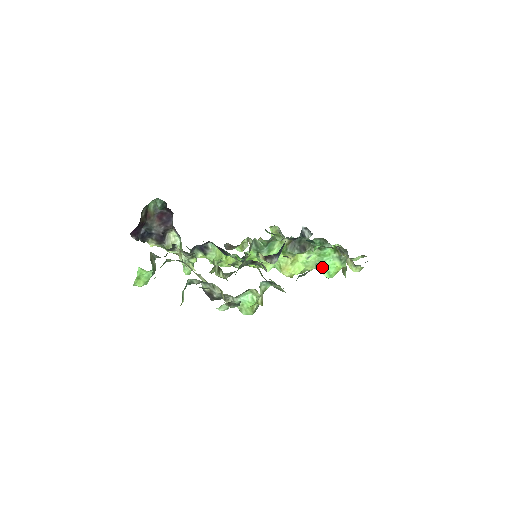
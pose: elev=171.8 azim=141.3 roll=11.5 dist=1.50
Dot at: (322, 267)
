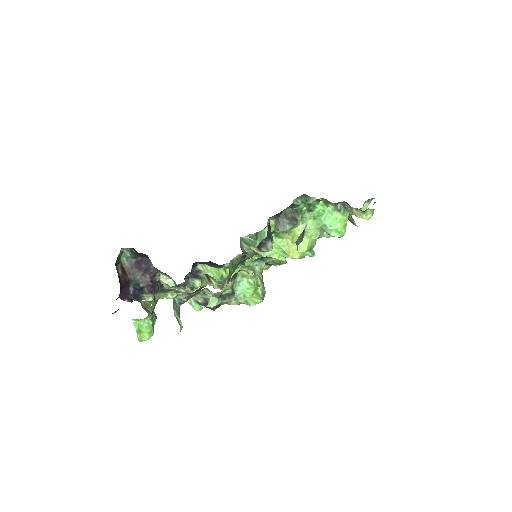
Dot at: (326, 229)
